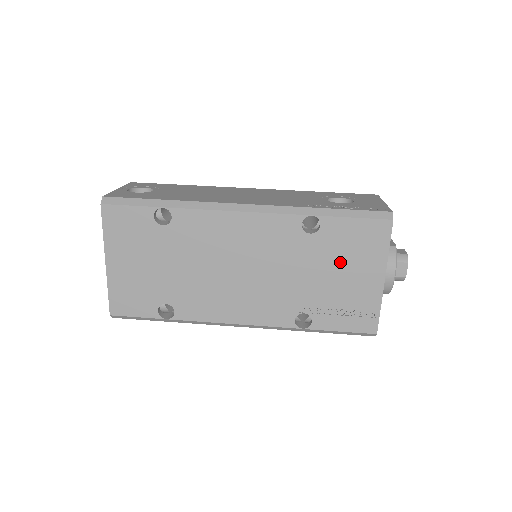
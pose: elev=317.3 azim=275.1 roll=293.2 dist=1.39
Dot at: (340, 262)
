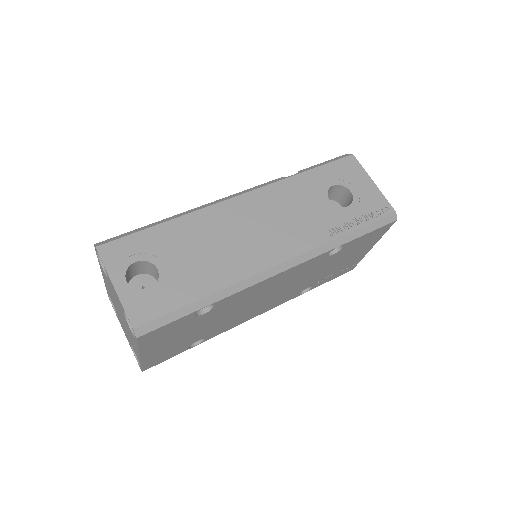
Dot at: (347, 256)
